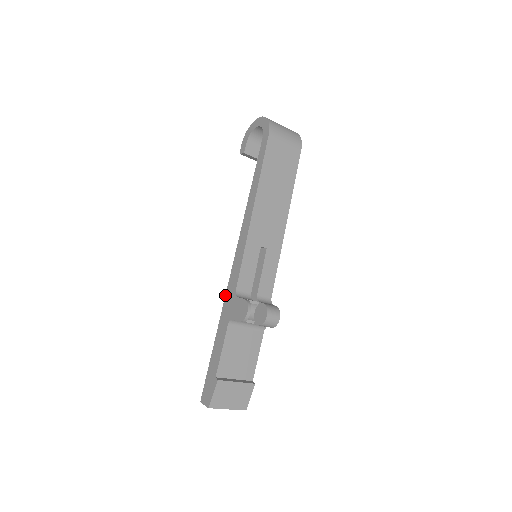
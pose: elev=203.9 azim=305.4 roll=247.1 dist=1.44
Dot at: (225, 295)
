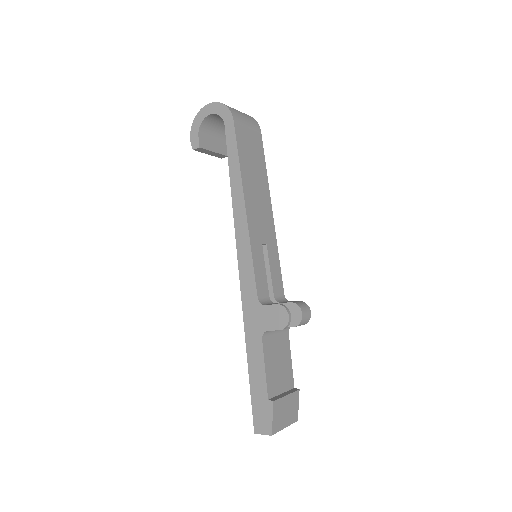
Dot at: (242, 308)
